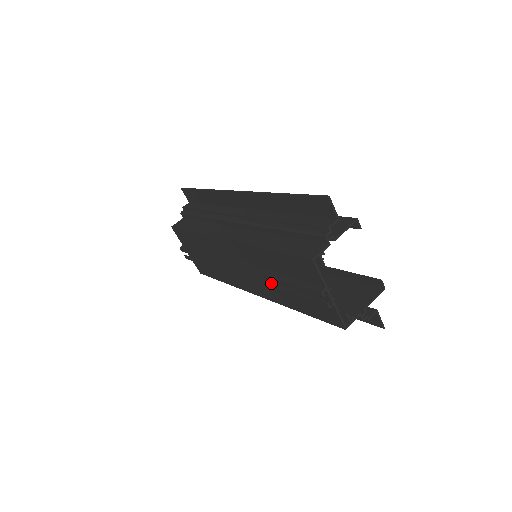
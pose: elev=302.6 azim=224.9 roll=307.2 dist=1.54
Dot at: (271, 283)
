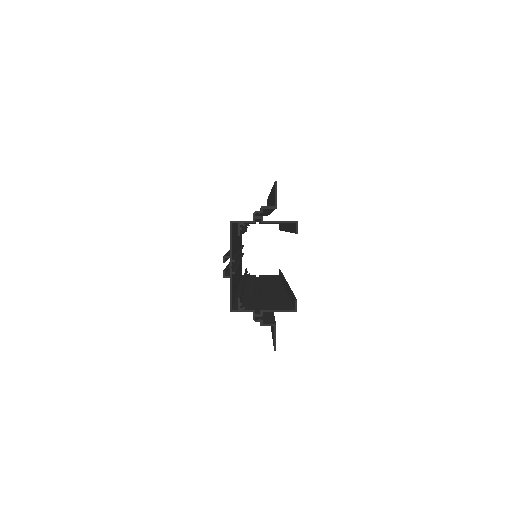
Dot at: occluded
